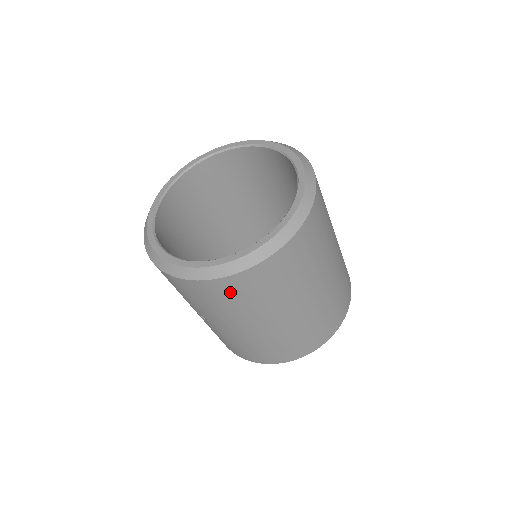
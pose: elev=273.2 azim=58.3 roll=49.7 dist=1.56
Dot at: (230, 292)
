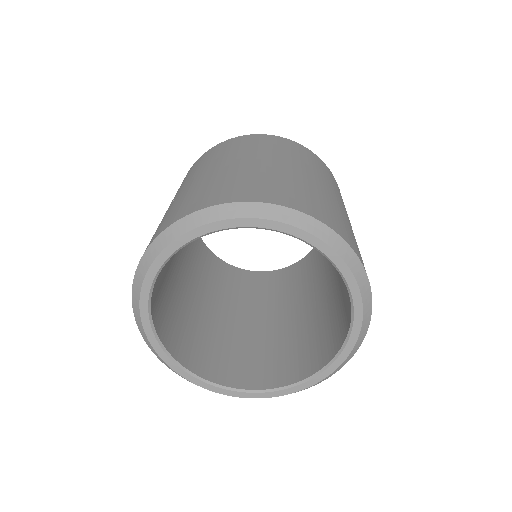
Dot at: occluded
